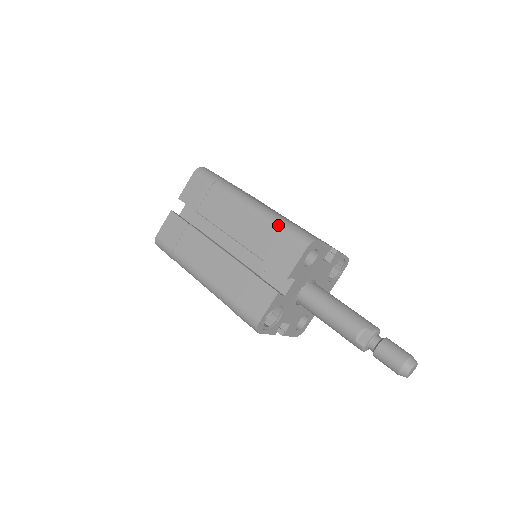
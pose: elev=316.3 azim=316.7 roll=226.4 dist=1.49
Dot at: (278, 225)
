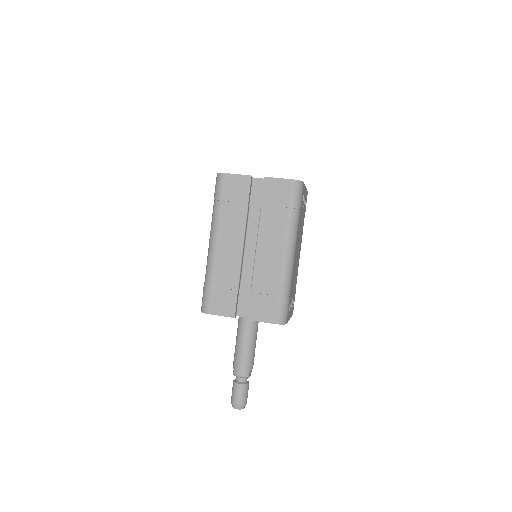
Dot at: (205, 280)
